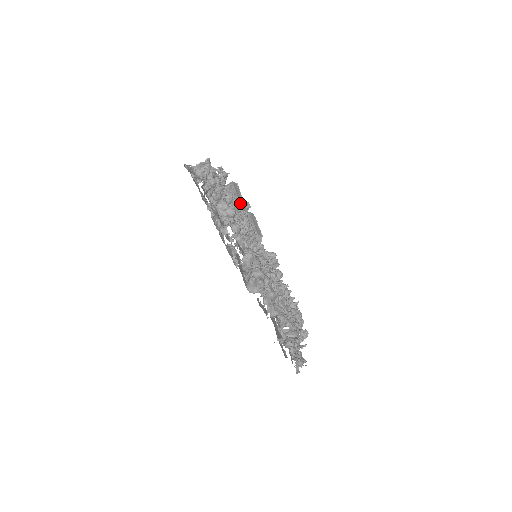
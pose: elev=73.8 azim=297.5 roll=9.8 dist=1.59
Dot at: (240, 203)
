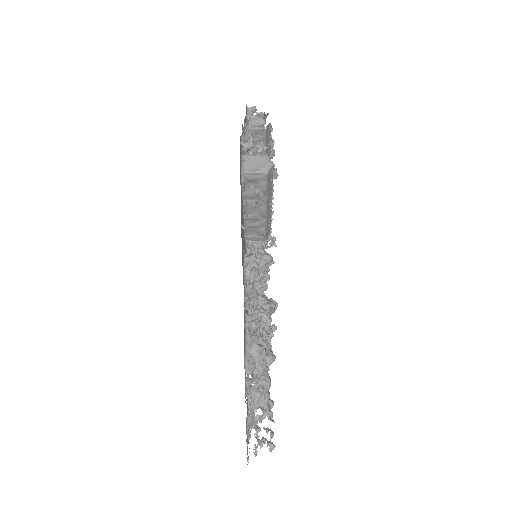
Dot at: (266, 230)
